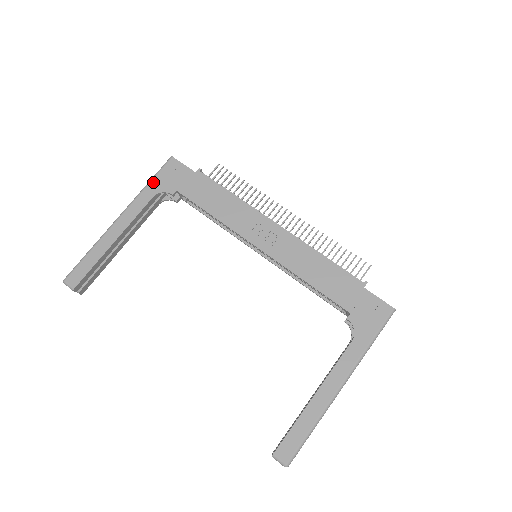
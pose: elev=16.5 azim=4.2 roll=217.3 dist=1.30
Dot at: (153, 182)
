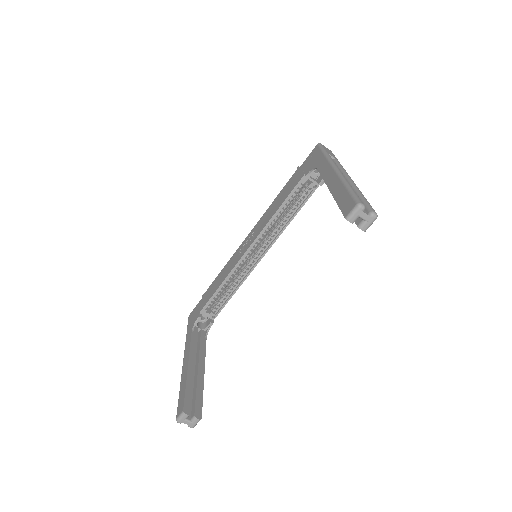
Dot at: (188, 331)
